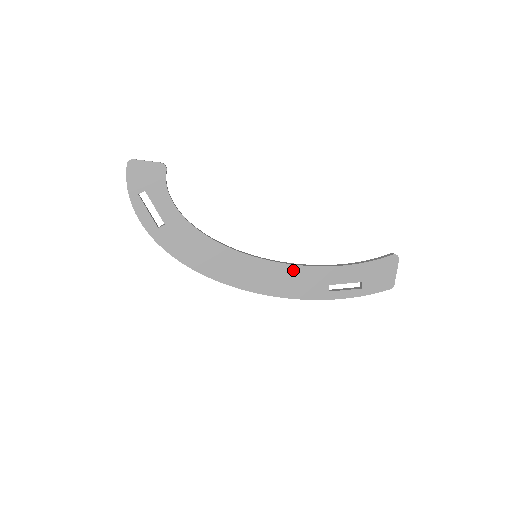
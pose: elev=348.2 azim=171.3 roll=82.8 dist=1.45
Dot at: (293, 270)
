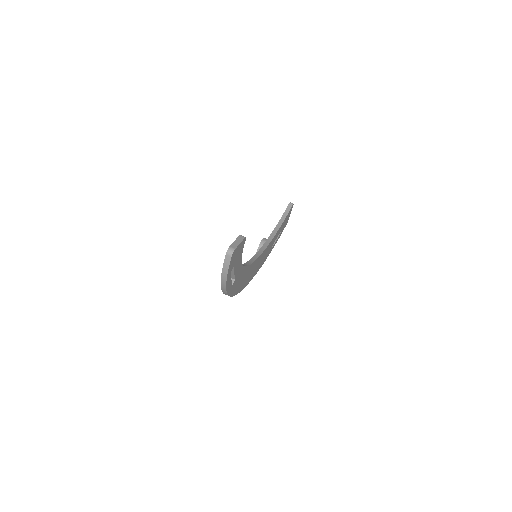
Dot at: (266, 250)
